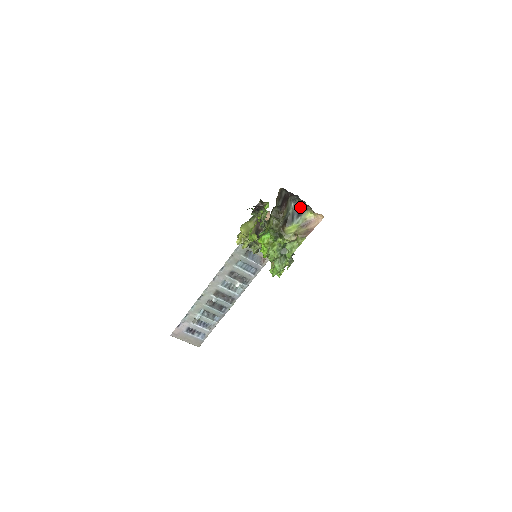
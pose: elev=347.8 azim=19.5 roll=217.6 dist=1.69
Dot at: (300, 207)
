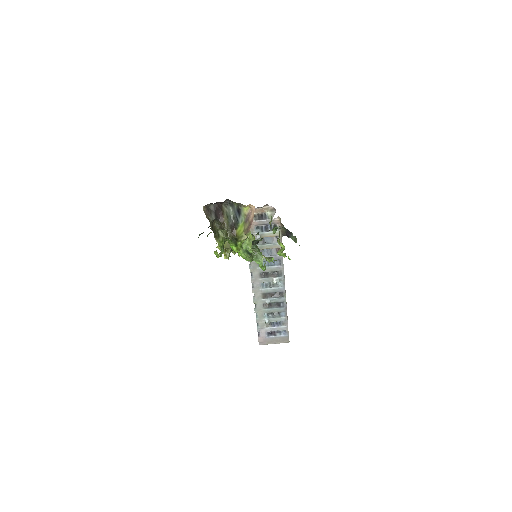
Dot at: (237, 207)
